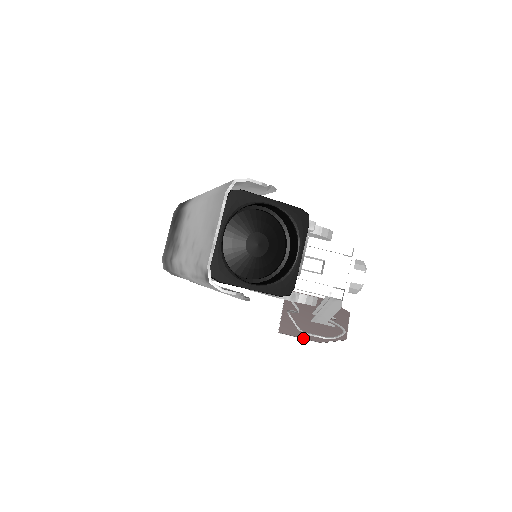
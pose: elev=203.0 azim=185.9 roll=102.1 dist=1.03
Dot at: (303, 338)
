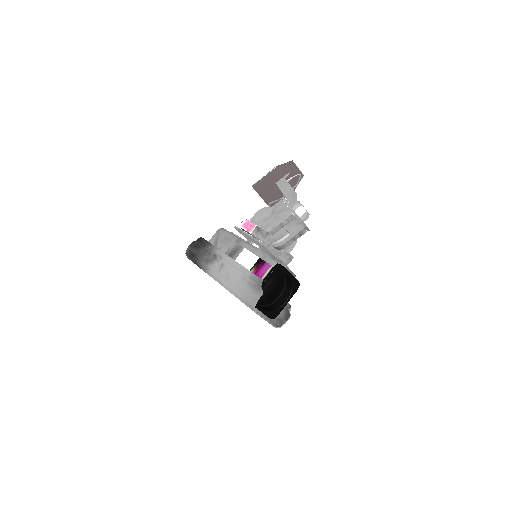
Dot at: occluded
